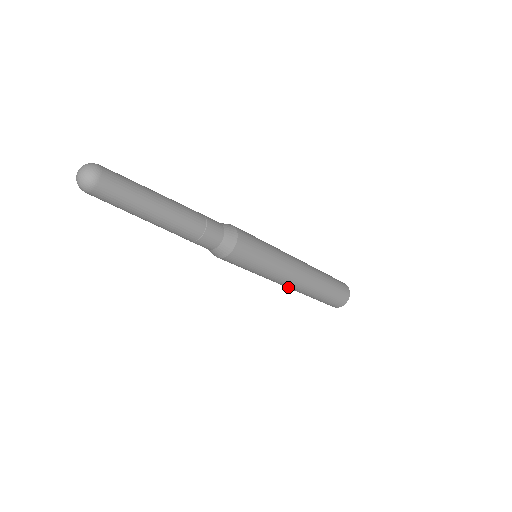
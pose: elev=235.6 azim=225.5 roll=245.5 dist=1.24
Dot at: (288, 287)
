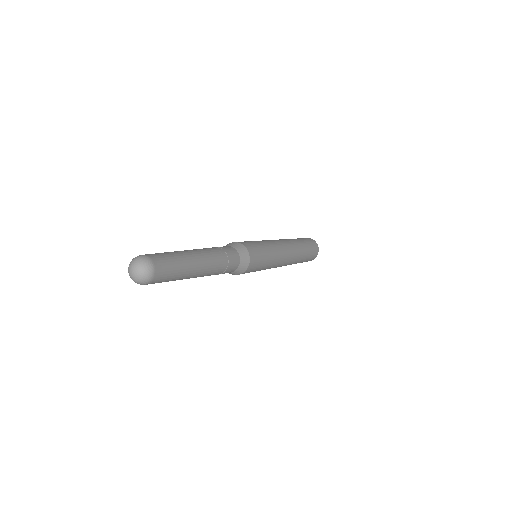
Dot at: occluded
